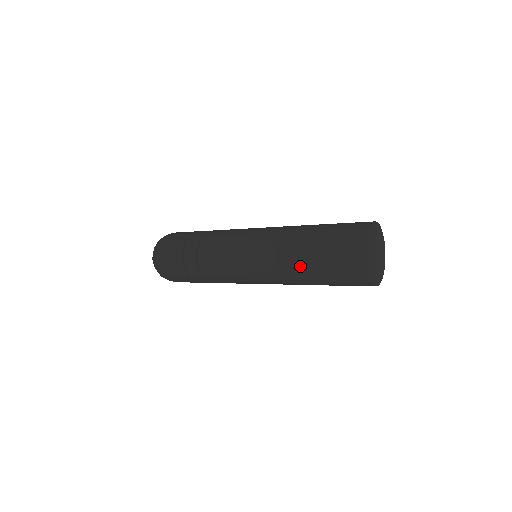
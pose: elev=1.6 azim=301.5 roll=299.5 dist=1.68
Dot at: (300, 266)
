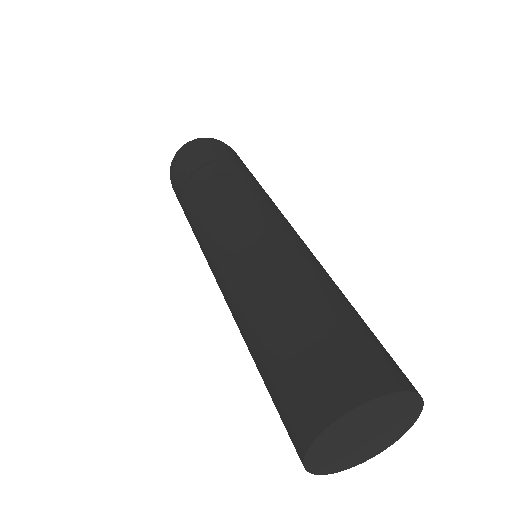
Dot at: occluded
